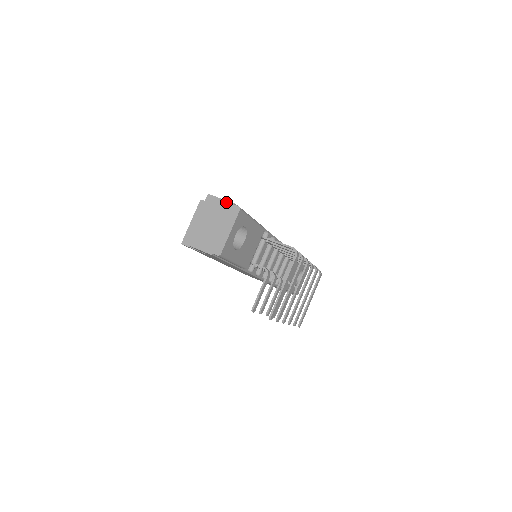
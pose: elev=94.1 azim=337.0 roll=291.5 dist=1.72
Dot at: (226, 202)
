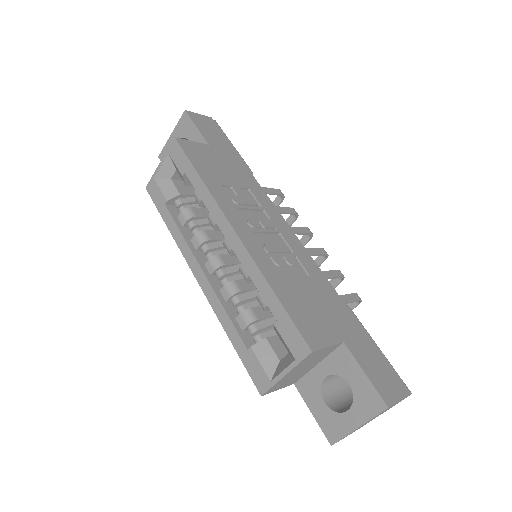
Dot at: occluded
